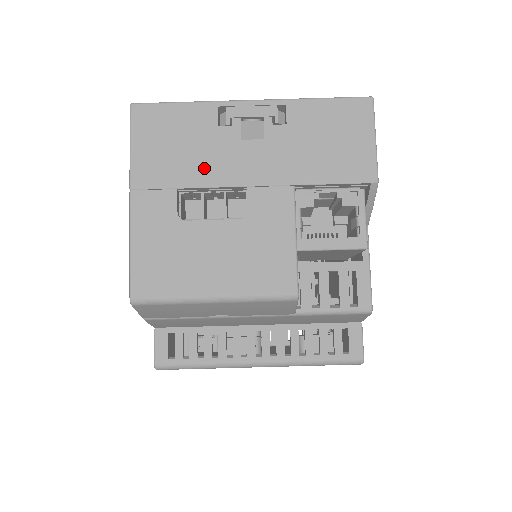
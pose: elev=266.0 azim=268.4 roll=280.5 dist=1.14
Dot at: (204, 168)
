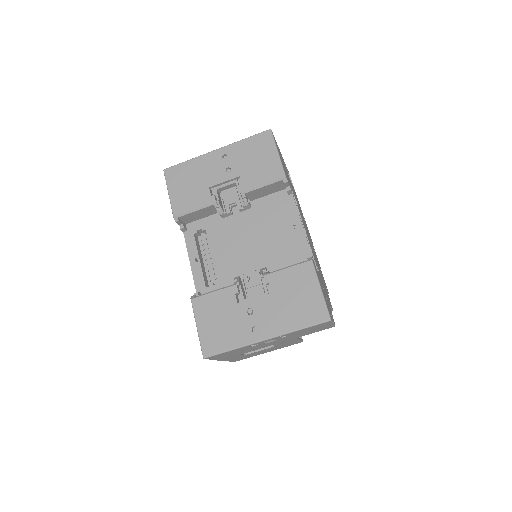
Dot at: (250, 350)
